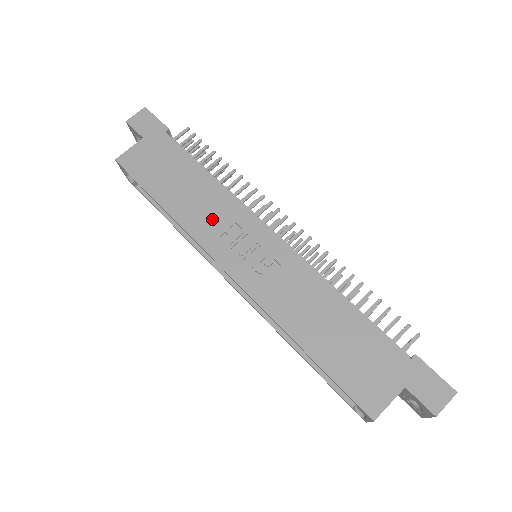
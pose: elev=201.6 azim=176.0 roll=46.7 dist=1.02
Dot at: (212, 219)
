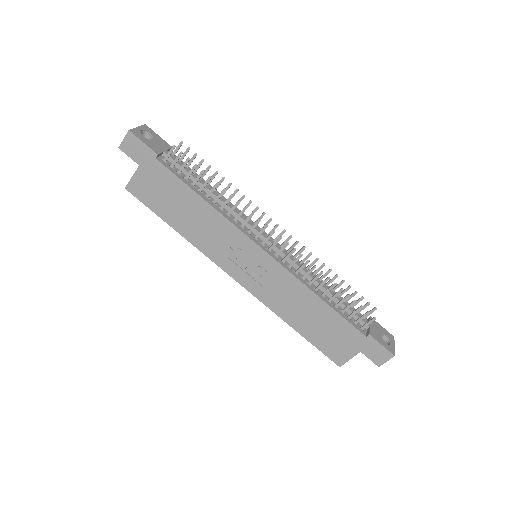
Dot at: (215, 240)
